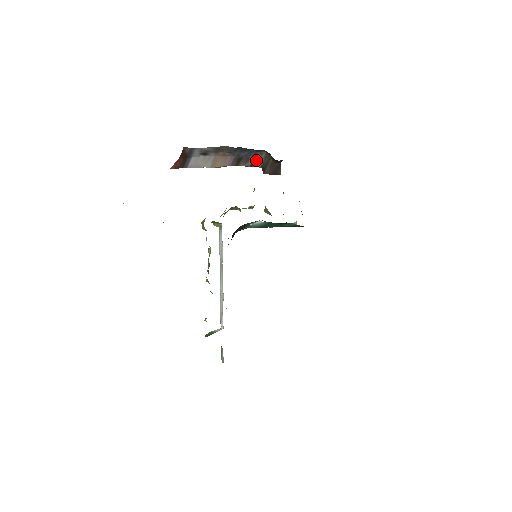
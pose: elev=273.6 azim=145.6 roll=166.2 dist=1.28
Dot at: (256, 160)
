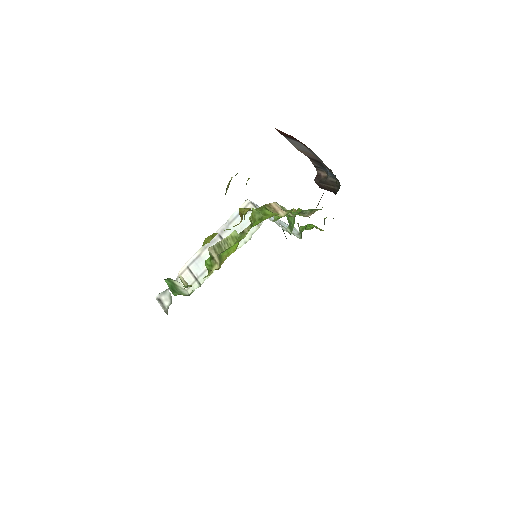
Dot at: (323, 169)
